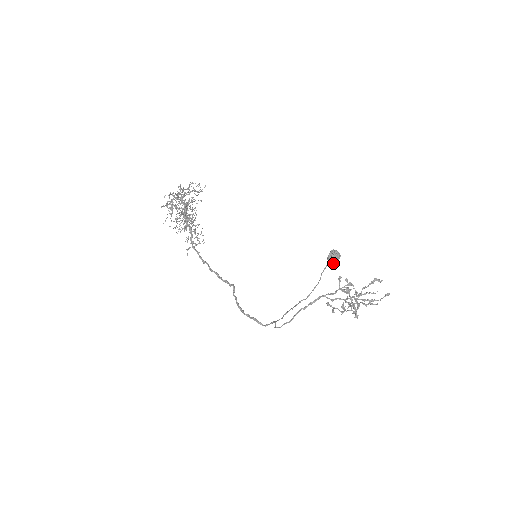
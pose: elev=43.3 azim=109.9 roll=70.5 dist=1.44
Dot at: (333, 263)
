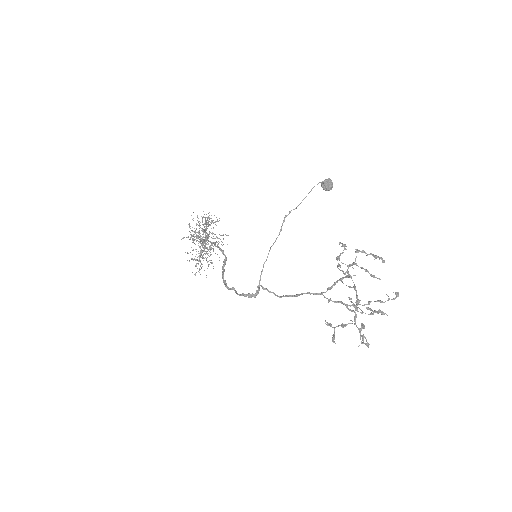
Dot at: (326, 185)
